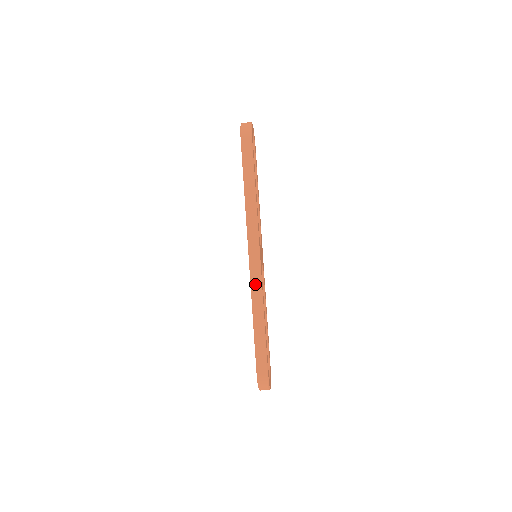
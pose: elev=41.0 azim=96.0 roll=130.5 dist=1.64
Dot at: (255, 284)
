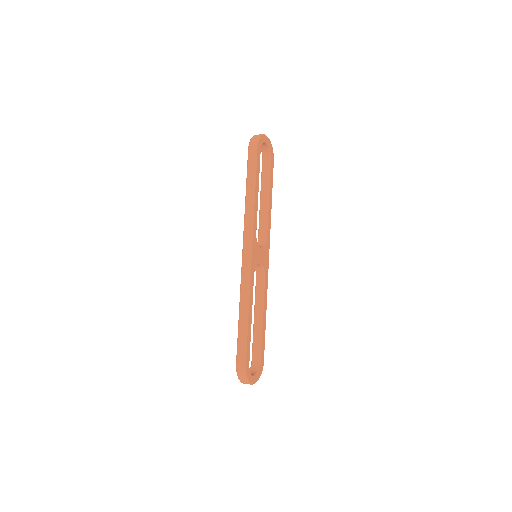
Dot at: (244, 279)
